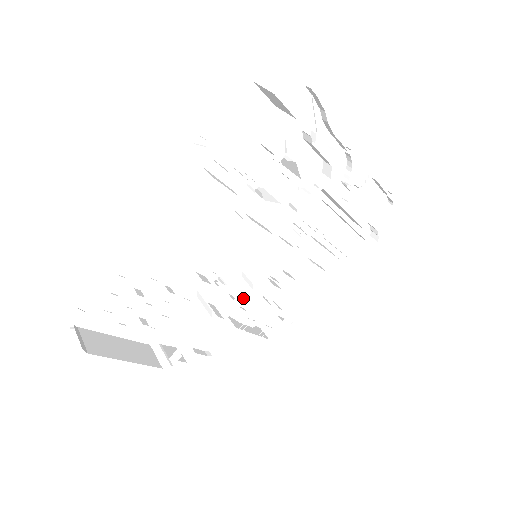
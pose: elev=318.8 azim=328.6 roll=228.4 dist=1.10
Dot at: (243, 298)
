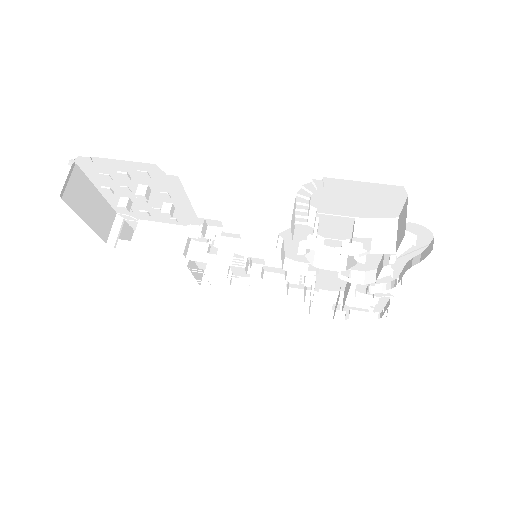
Dot at: (214, 262)
